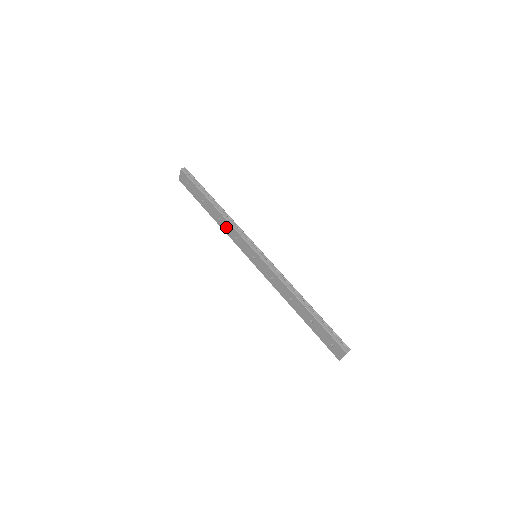
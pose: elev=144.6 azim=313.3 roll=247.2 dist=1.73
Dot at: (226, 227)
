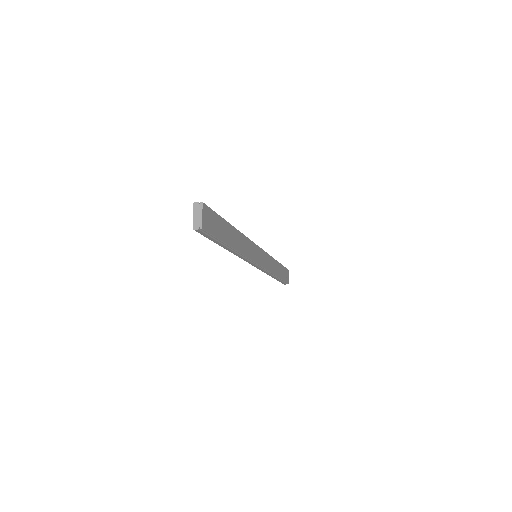
Dot at: occluded
